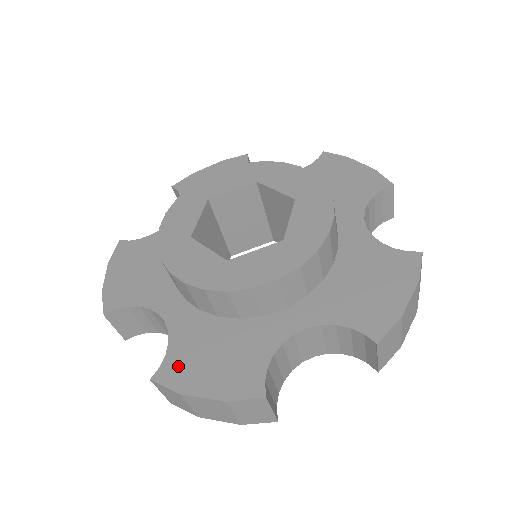
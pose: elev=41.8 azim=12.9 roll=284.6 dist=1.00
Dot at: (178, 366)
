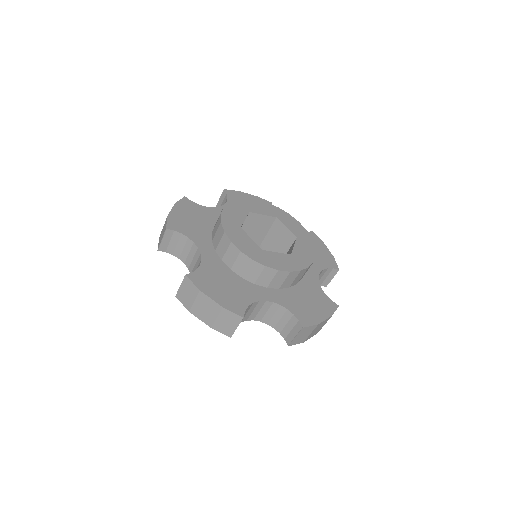
Dot at: (304, 315)
